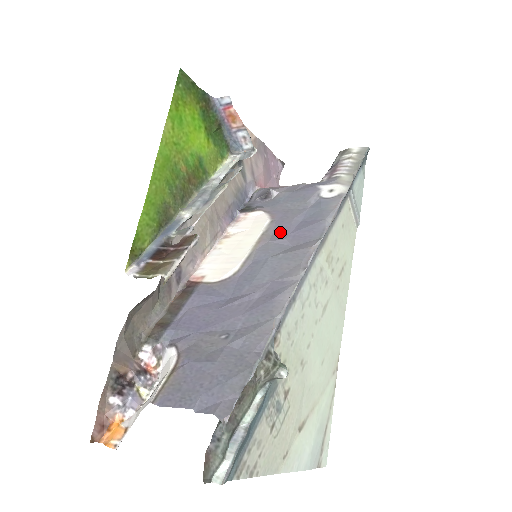
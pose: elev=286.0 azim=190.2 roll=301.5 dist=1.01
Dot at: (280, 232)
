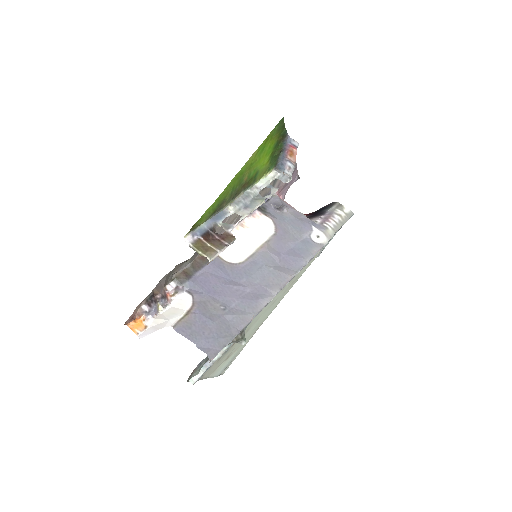
Dot at: (277, 248)
